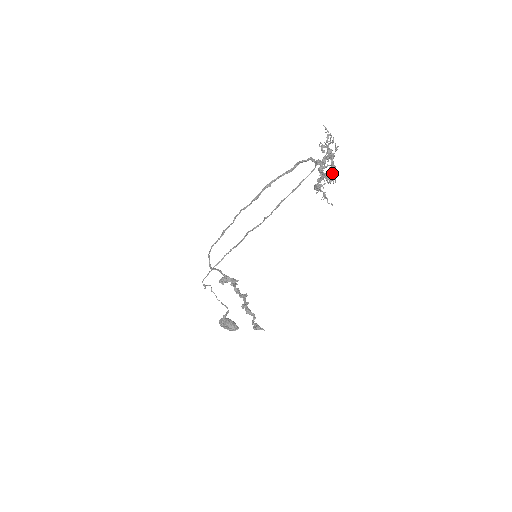
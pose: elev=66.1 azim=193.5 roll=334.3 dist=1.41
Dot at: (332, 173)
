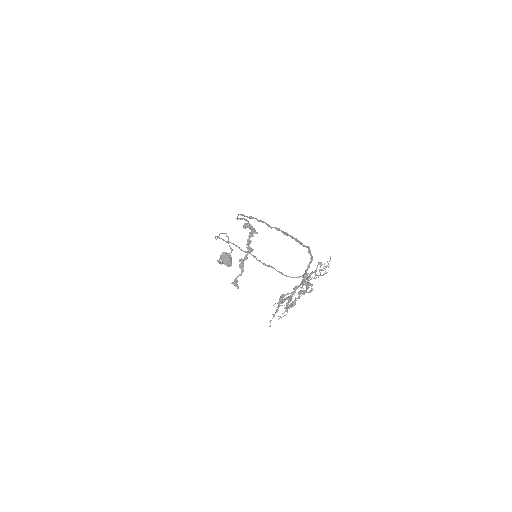
Dot at: (286, 310)
